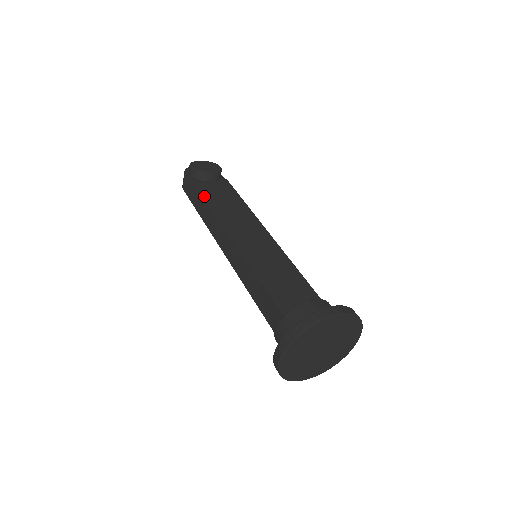
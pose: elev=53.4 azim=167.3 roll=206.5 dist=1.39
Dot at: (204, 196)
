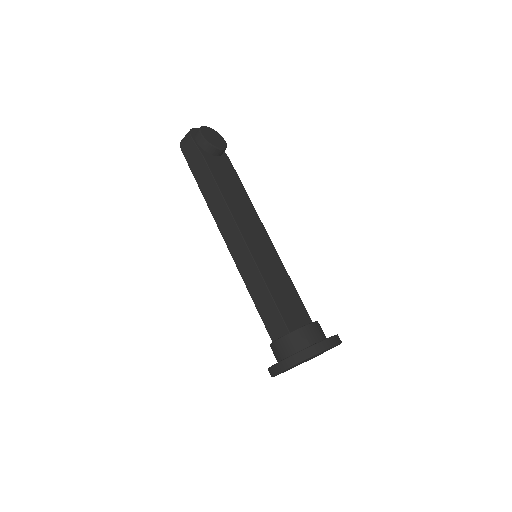
Dot at: (214, 177)
